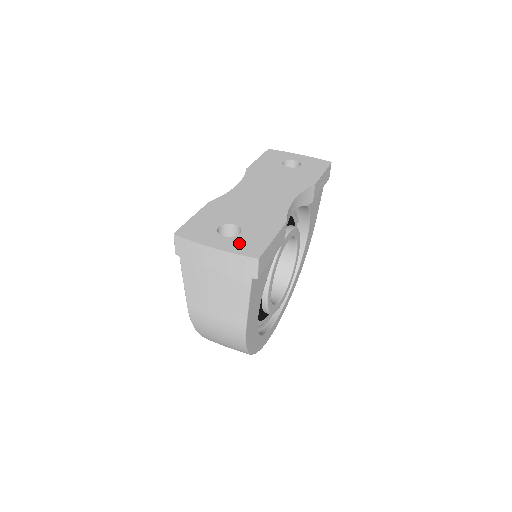
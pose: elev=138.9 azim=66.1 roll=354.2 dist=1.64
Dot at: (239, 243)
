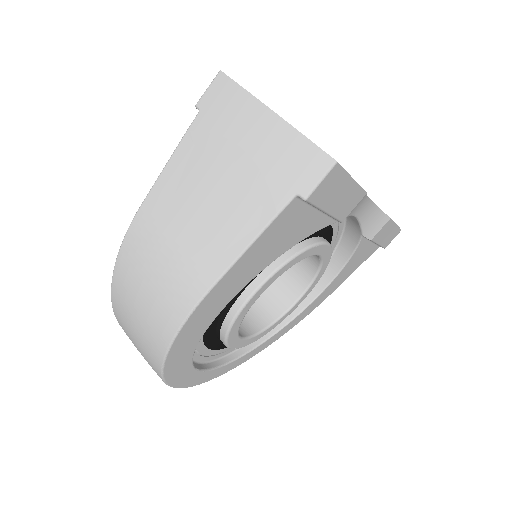
Dot at: occluded
